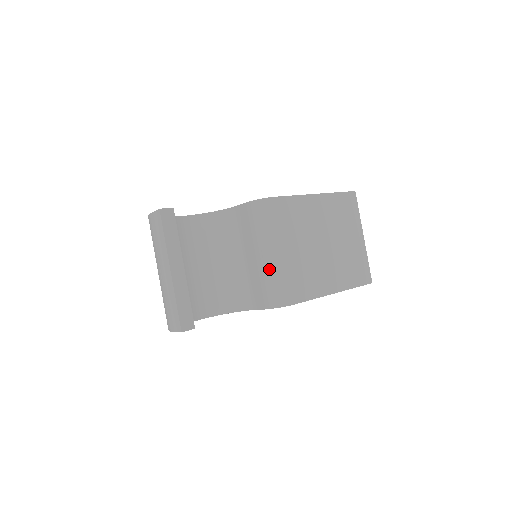
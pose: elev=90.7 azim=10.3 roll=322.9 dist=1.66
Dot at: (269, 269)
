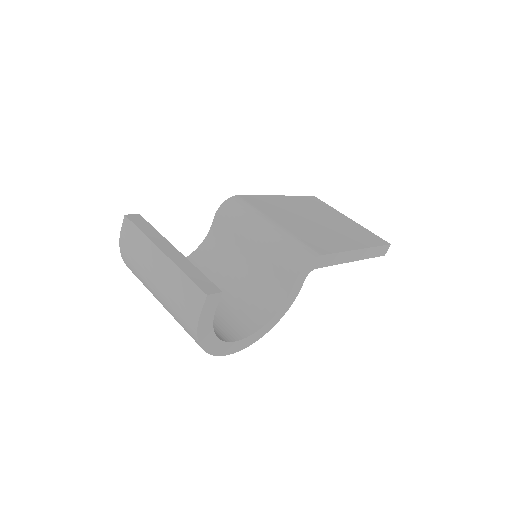
Dot at: (273, 241)
